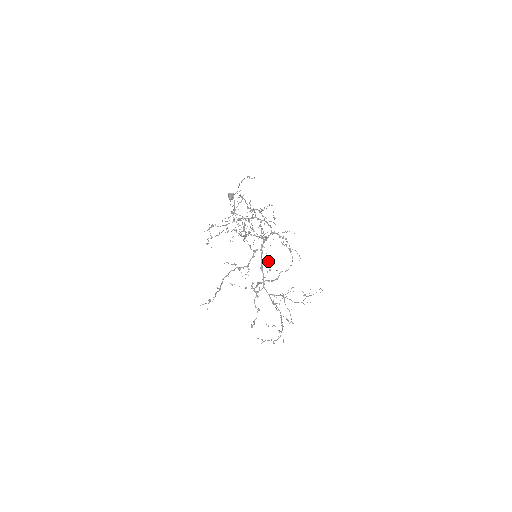
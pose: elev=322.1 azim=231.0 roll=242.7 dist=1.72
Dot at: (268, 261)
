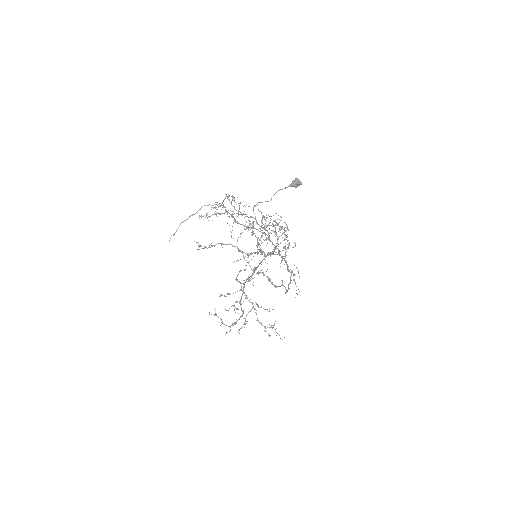
Dot at: occluded
